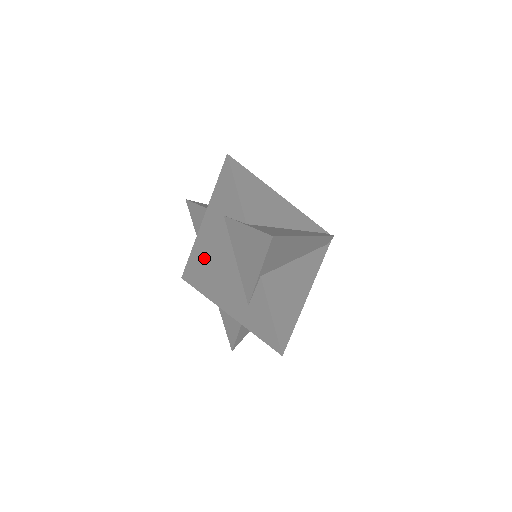
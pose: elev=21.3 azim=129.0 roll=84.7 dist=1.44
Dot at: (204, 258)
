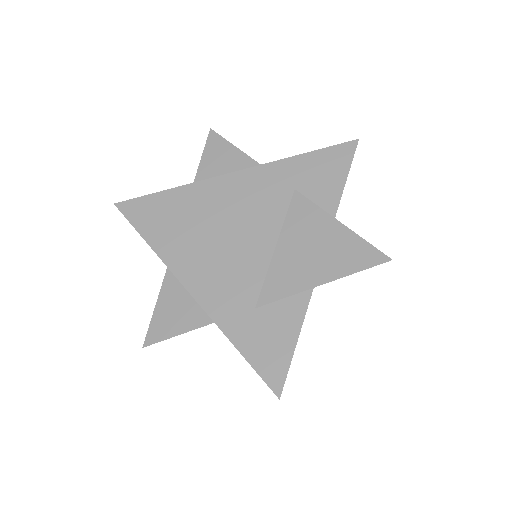
Dot at: (202, 209)
